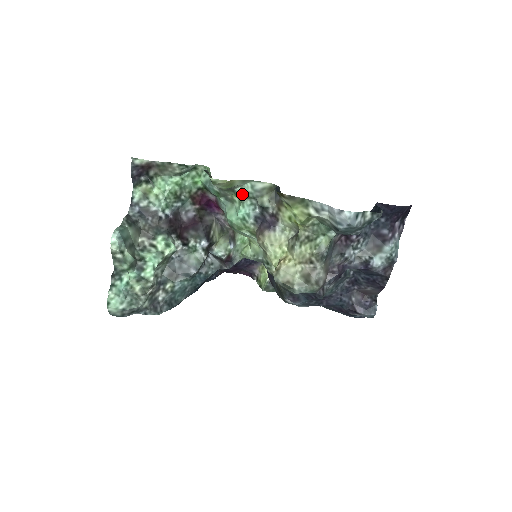
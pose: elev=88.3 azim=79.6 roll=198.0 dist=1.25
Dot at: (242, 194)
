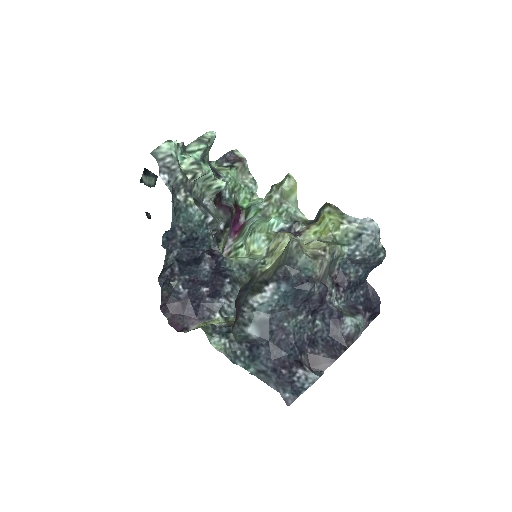
Dot at: (285, 210)
